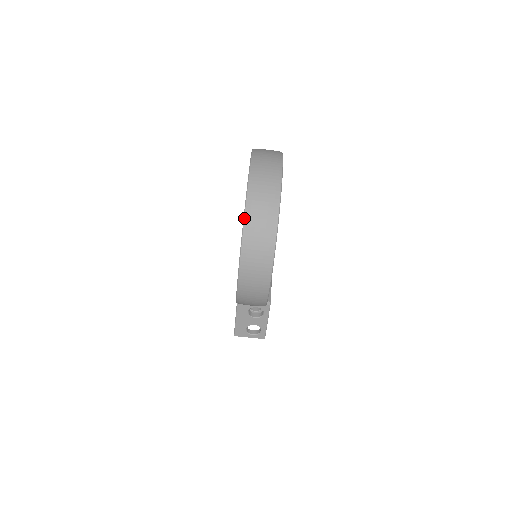
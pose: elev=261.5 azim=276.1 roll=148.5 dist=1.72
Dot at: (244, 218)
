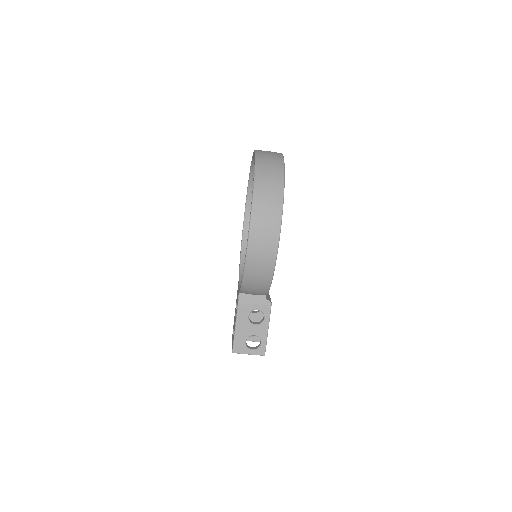
Dot at: (254, 177)
